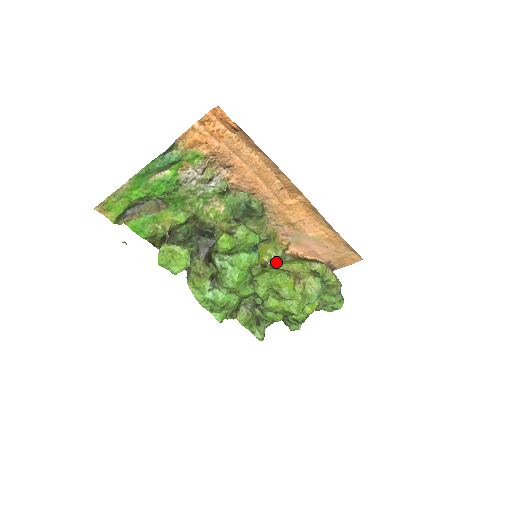
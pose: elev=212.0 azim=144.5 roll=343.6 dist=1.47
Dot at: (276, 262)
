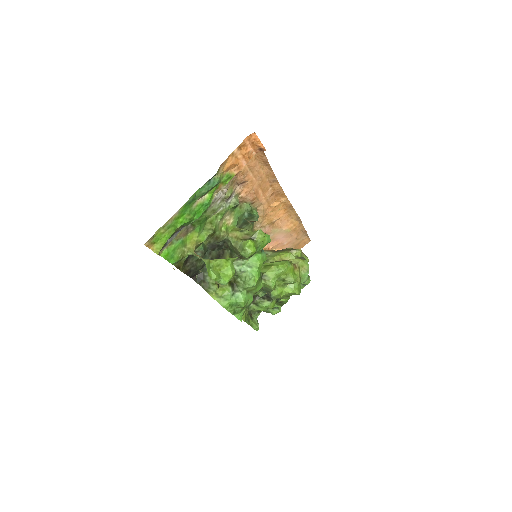
Dot at: occluded
